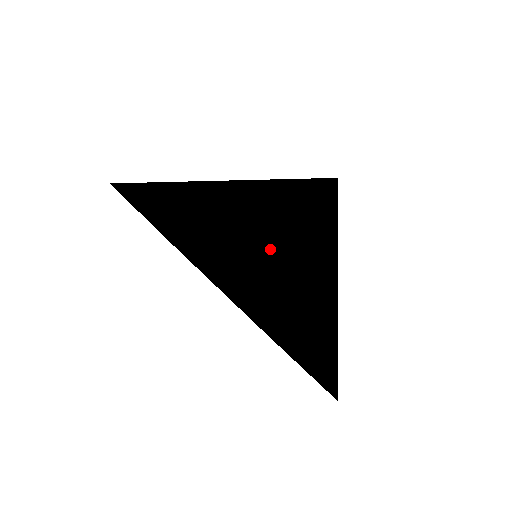
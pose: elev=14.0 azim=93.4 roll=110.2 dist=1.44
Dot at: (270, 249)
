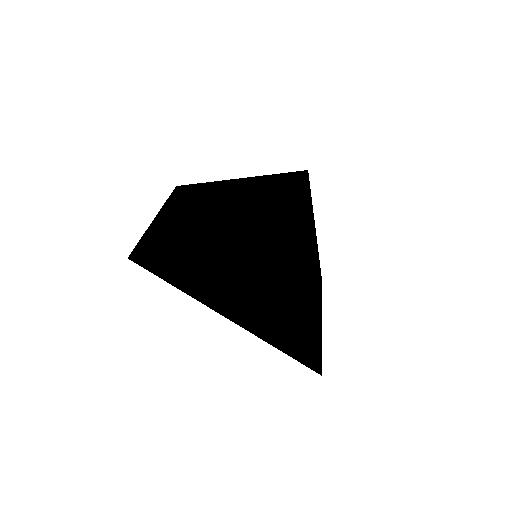
Dot at: (257, 292)
